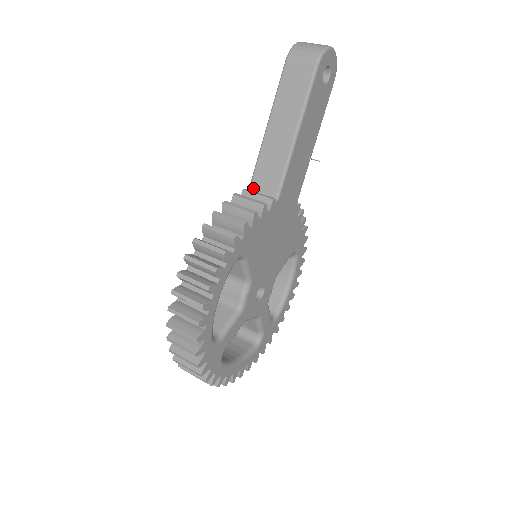
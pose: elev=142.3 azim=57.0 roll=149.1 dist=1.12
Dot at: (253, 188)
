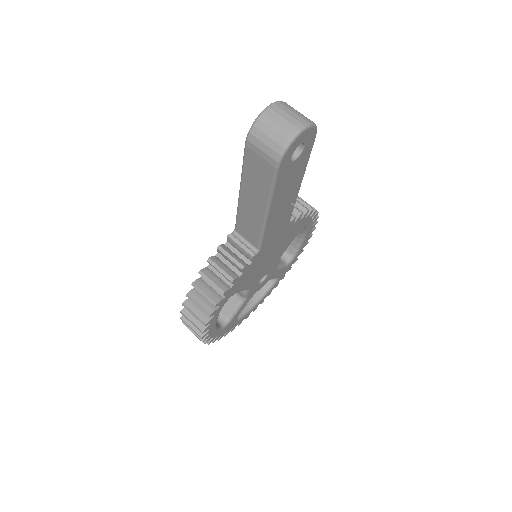
Dot at: (238, 232)
